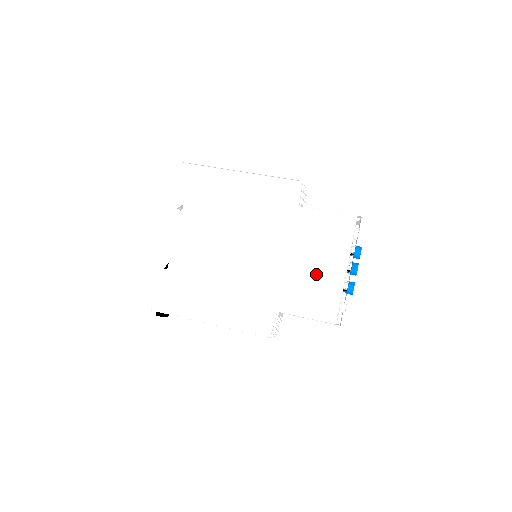
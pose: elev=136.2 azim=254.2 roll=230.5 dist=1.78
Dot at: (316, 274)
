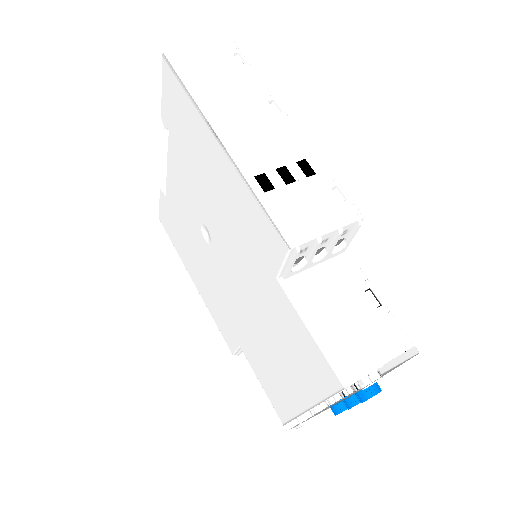
Dot at: (277, 369)
